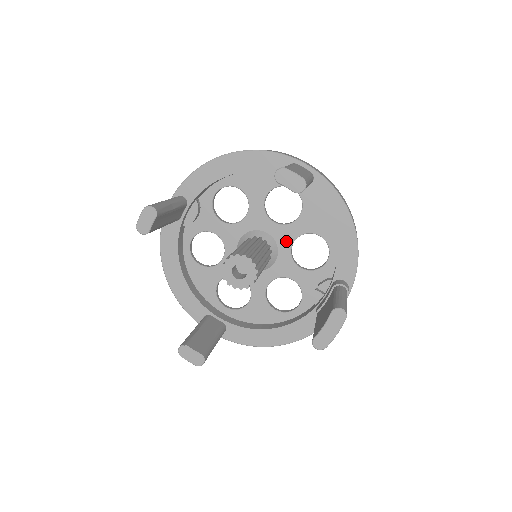
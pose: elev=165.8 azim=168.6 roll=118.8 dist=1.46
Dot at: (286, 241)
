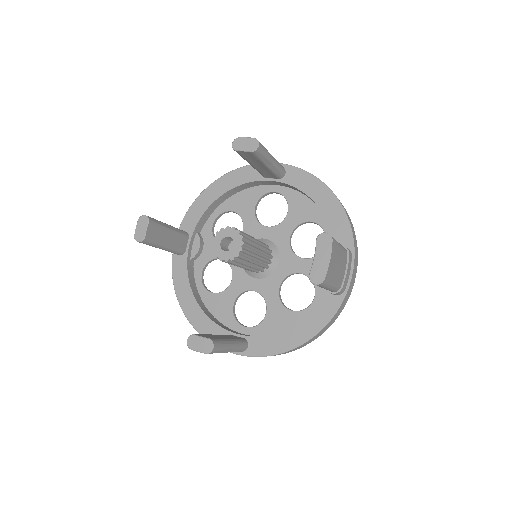
Dot at: (283, 239)
